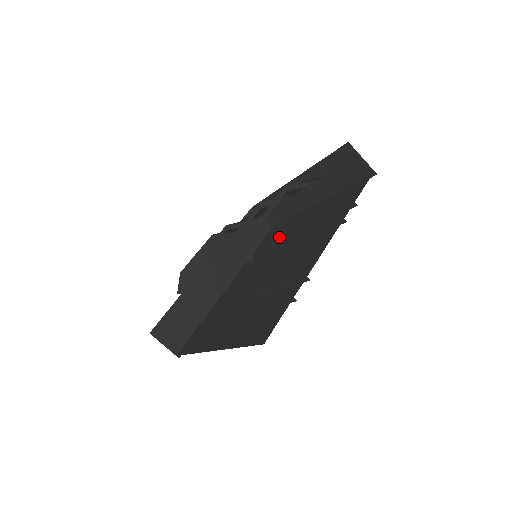
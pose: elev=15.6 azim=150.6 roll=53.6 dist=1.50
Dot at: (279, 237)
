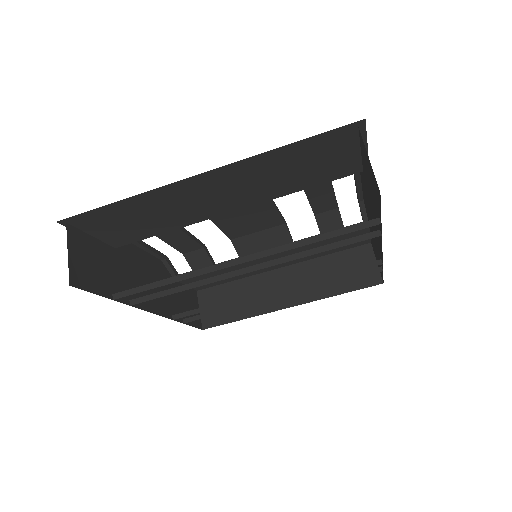
Dot at: occluded
